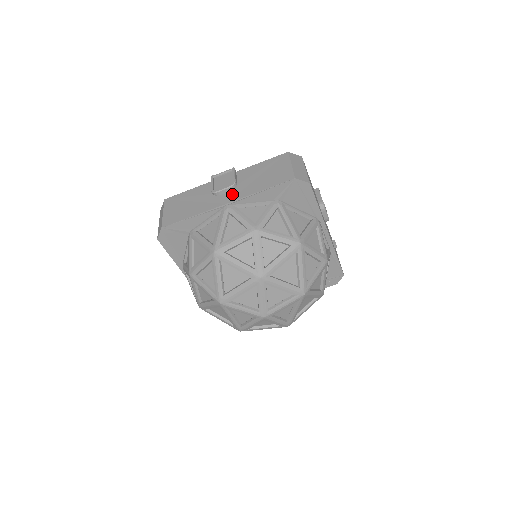
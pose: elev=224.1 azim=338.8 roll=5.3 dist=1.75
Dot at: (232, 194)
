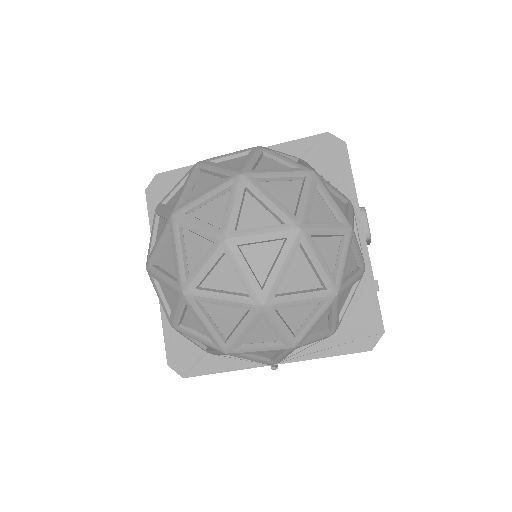
Dot at: occluded
